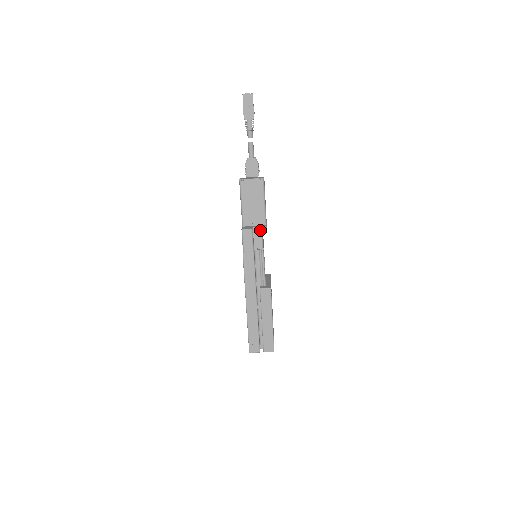
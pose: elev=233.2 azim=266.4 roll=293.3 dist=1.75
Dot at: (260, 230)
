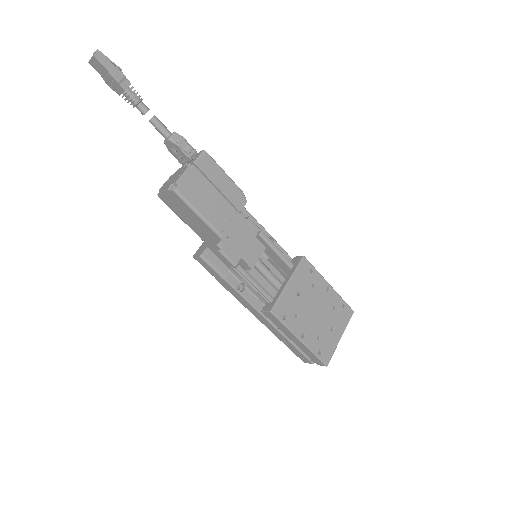
Dot at: (216, 249)
